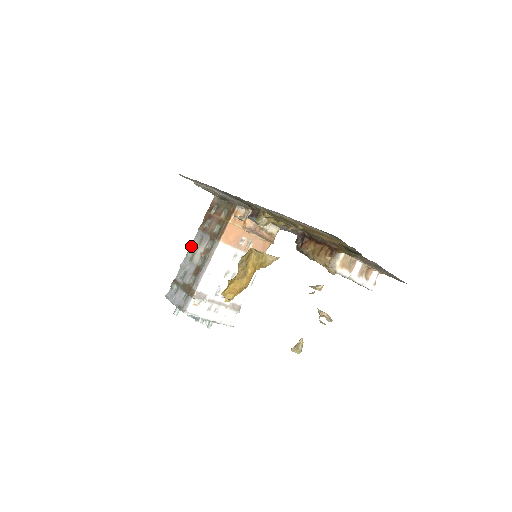
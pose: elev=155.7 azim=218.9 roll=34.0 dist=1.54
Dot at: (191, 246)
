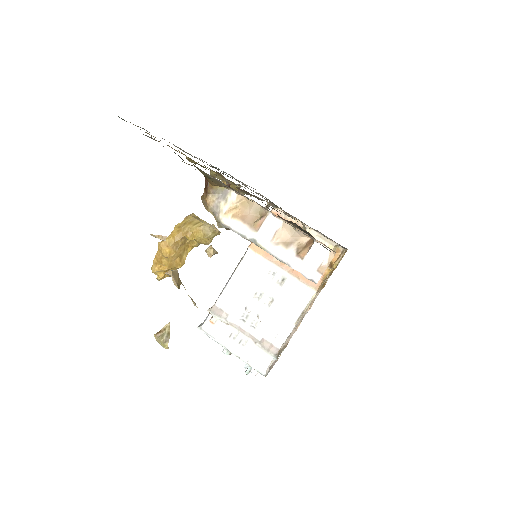
Dot at: occluded
